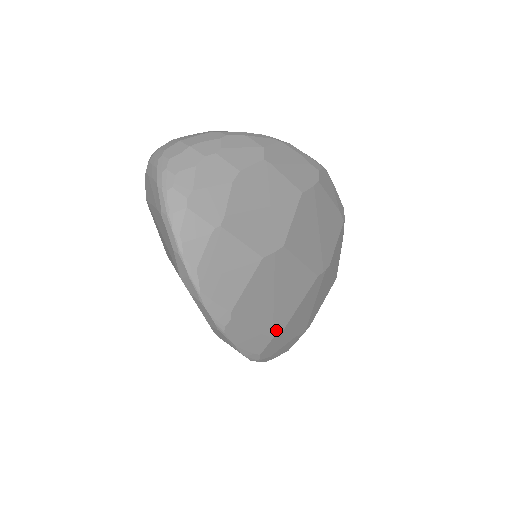
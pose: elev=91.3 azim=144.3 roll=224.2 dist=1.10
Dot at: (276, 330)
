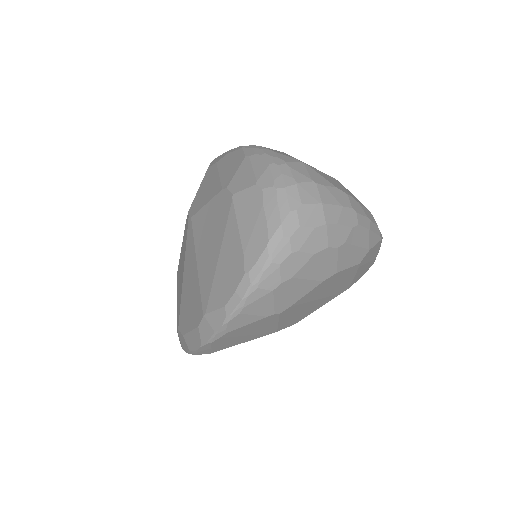
Dot at: occluded
